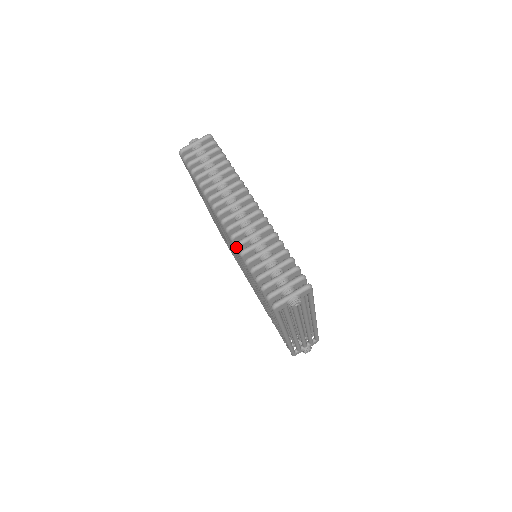
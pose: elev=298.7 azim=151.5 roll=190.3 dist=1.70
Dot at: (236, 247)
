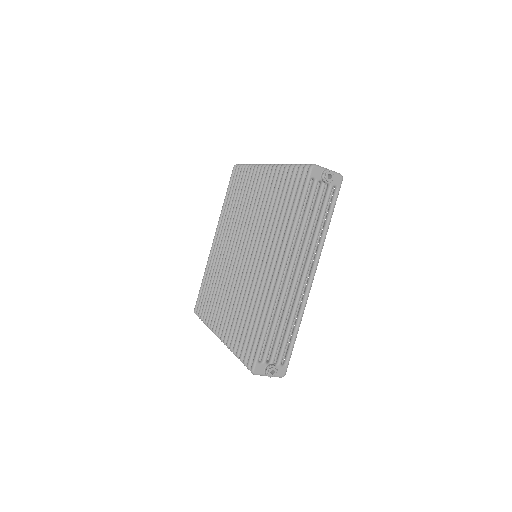
Dot at: (278, 166)
